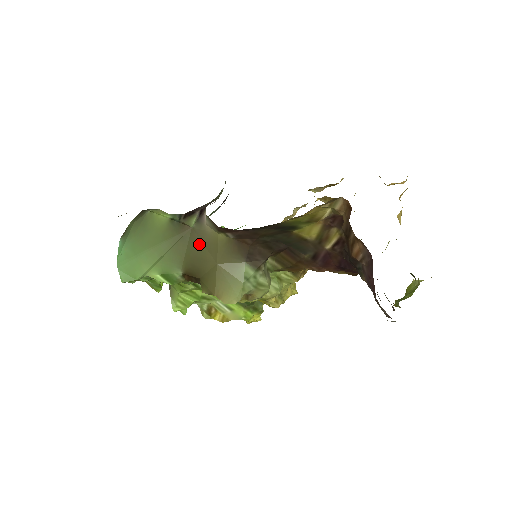
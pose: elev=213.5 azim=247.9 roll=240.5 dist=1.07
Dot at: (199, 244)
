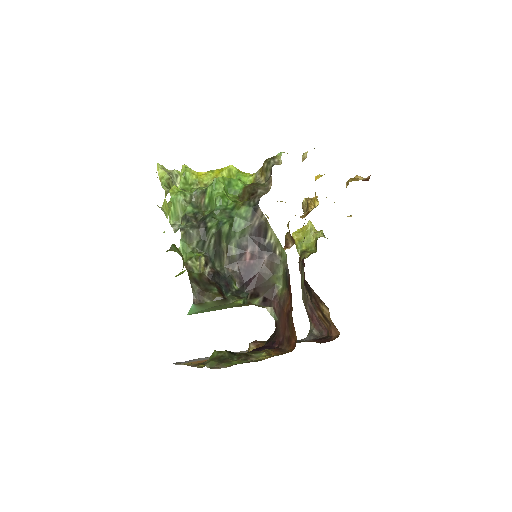
Dot at: occluded
